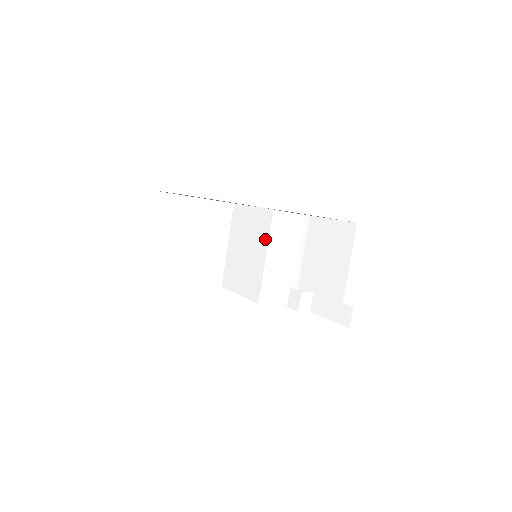
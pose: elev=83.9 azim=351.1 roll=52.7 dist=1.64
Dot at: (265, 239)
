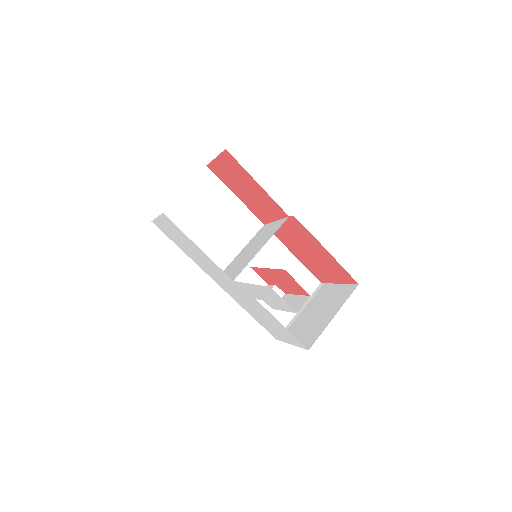
Dot at: (270, 236)
